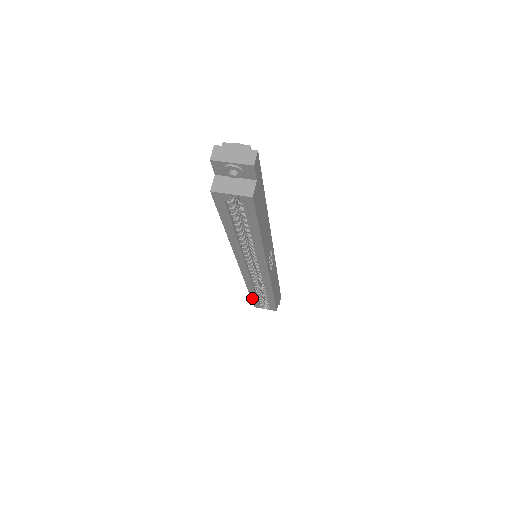
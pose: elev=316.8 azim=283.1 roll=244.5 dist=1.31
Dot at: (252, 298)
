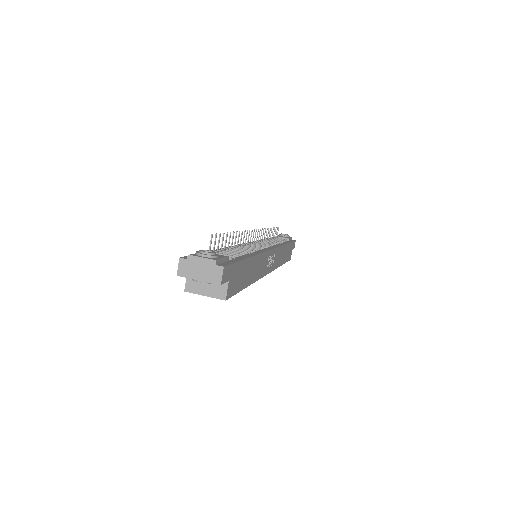
Dot at: occluded
